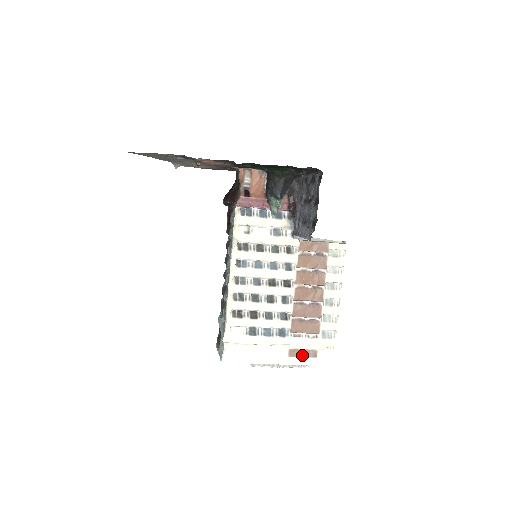
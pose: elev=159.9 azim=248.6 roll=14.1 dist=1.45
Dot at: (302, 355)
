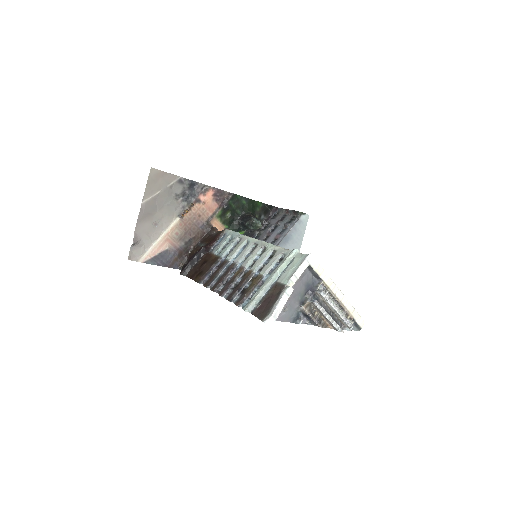
Dot at: occluded
